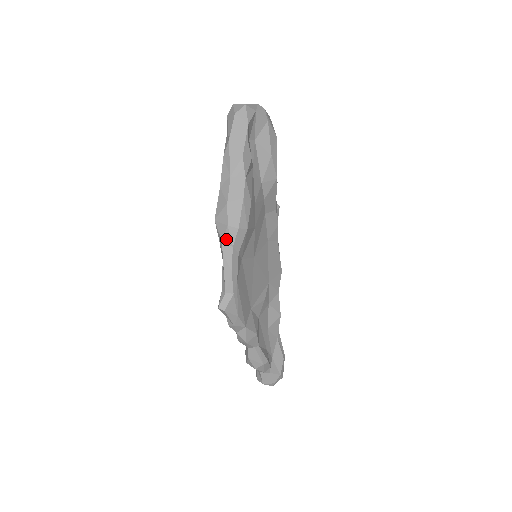
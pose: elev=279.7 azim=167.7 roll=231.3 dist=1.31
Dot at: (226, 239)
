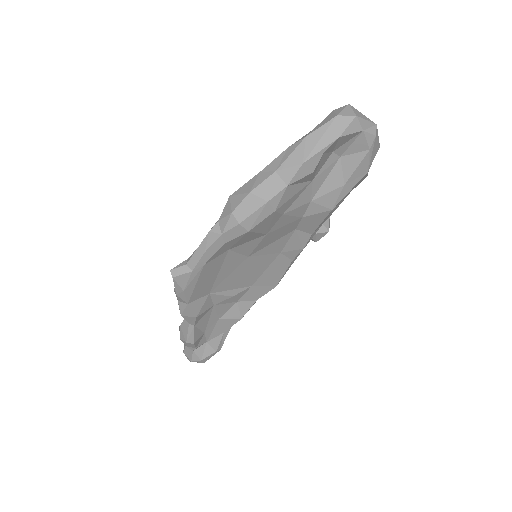
Dot at: (222, 222)
